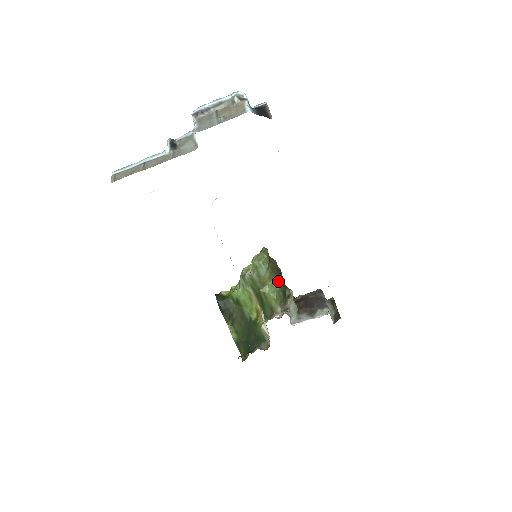
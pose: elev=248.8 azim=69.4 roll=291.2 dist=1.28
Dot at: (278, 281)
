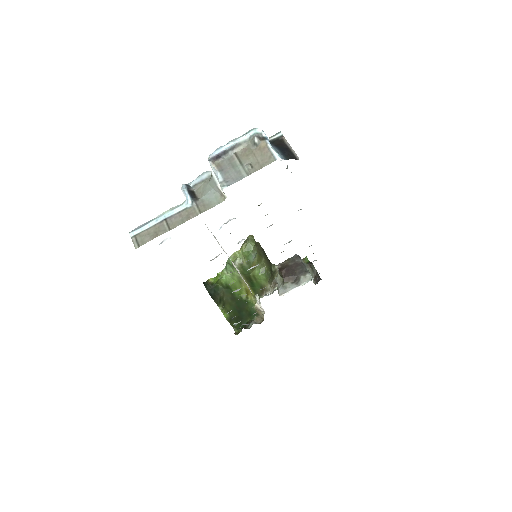
Dot at: (265, 262)
